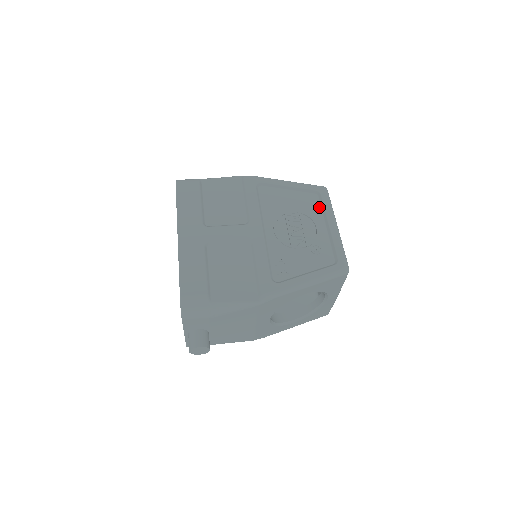
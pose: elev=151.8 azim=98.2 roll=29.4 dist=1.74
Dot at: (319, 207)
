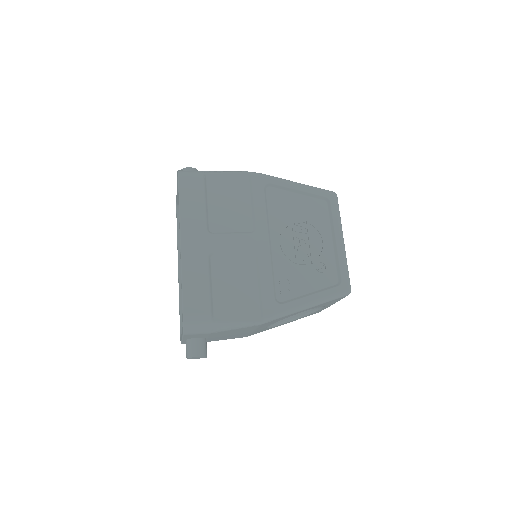
Dot at: (327, 217)
